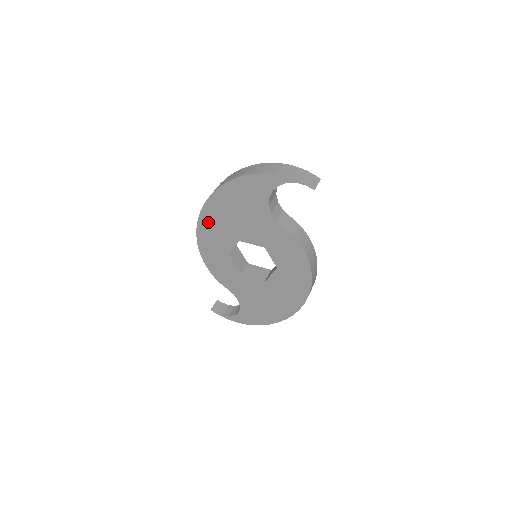
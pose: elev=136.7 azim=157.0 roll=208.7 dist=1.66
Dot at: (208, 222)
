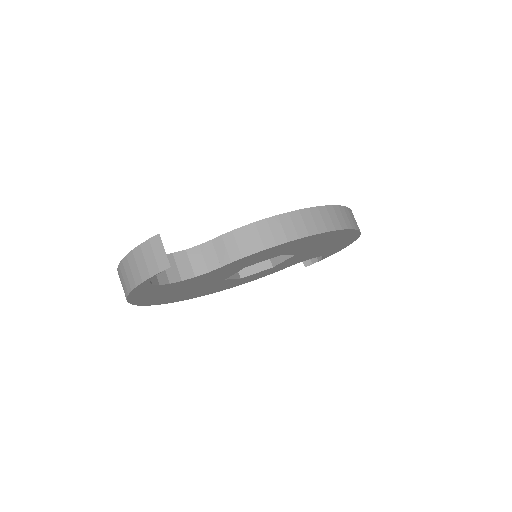
Dot at: (188, 297)
